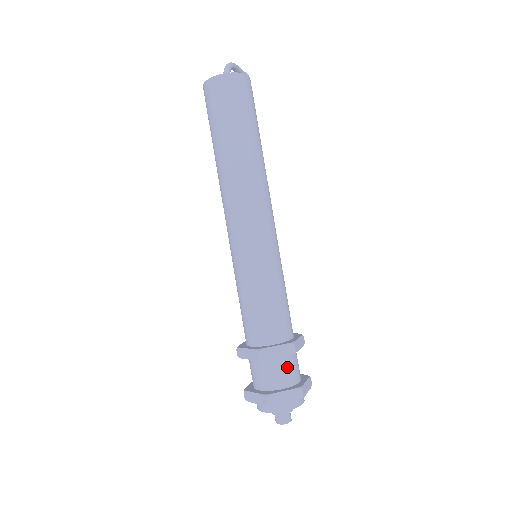
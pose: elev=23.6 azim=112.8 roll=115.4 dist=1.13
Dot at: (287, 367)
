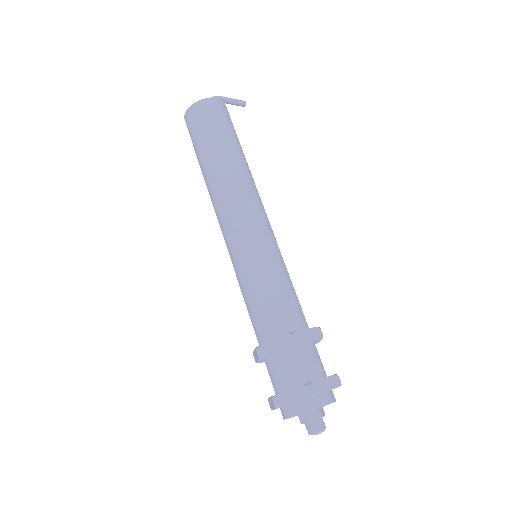
Dot at: (294, 363)
